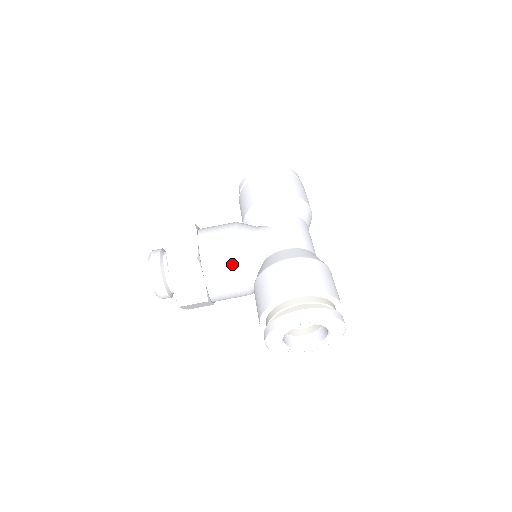
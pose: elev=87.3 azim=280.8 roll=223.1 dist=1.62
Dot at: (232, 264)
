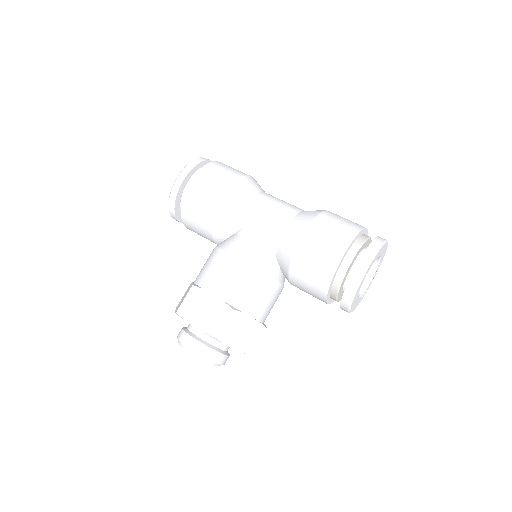
Dot at: (259, 284)
